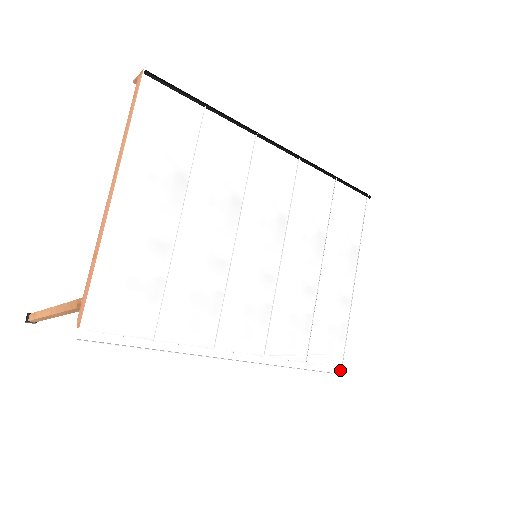
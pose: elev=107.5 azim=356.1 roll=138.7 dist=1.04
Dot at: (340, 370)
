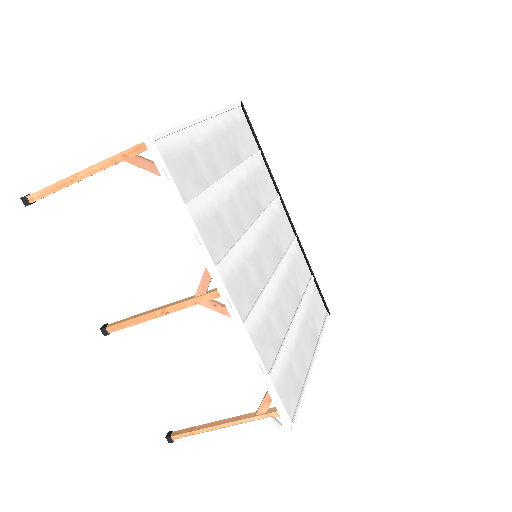
Dot at: (288, 428)
